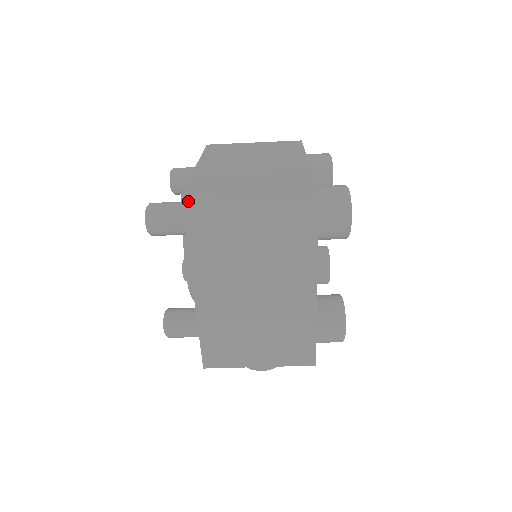
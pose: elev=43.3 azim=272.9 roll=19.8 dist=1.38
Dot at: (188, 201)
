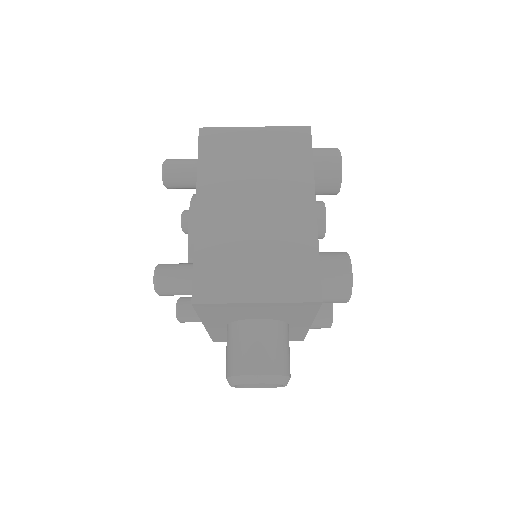
Dot at: (204, 132)
